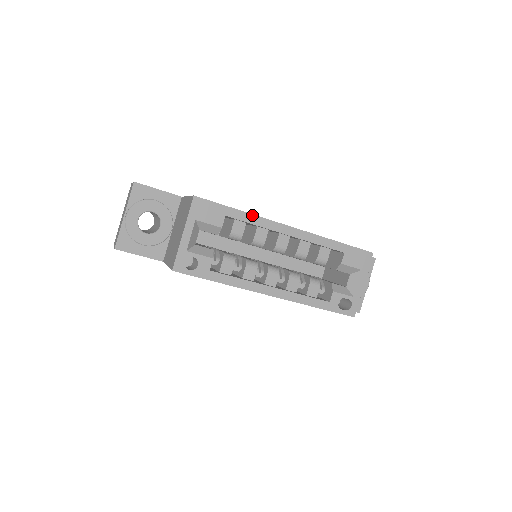
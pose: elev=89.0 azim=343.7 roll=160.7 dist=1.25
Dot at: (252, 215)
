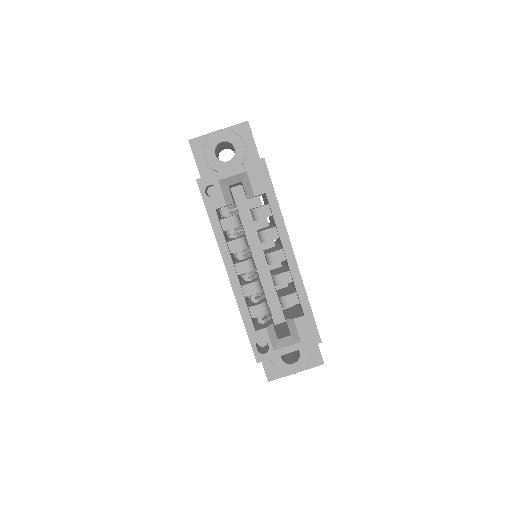
Dot at: (281, 214)
